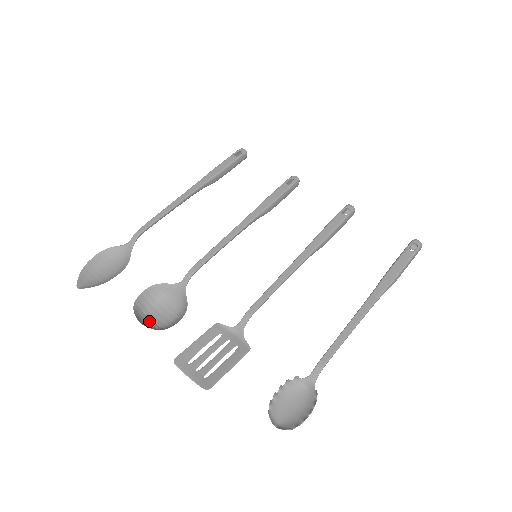
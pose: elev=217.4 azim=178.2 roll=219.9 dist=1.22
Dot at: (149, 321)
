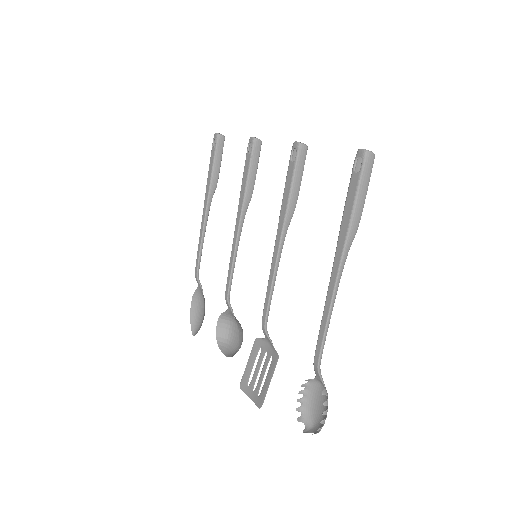
Dot at: (232, 345)
